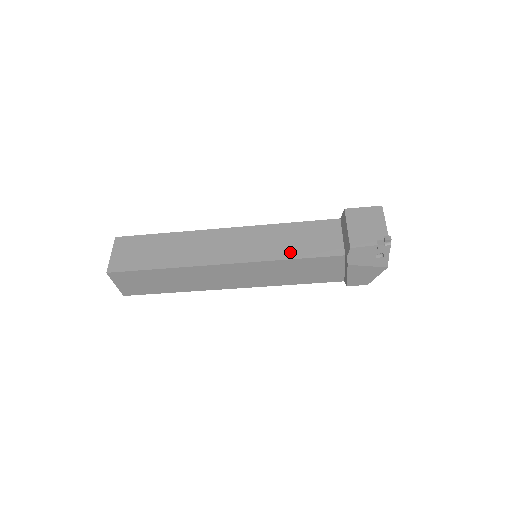
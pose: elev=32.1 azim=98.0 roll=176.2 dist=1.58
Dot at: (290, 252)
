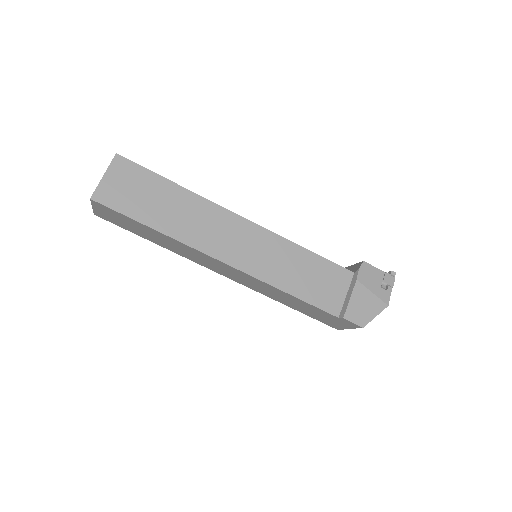
Dot at: occluded
